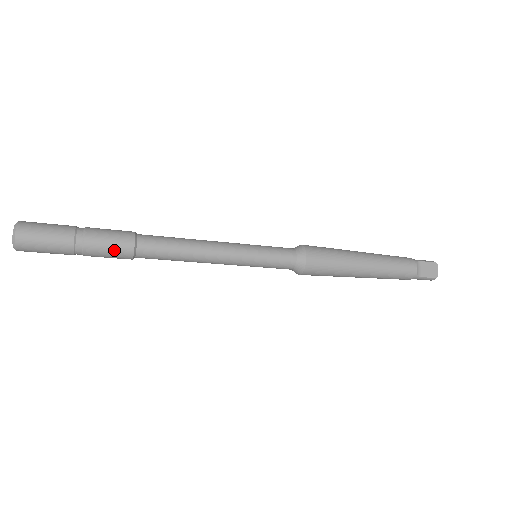
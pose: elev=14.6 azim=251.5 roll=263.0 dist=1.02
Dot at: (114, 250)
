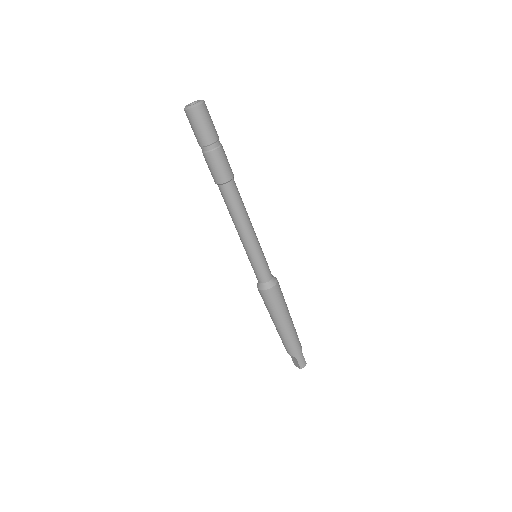
Dot at: (229, 164)
